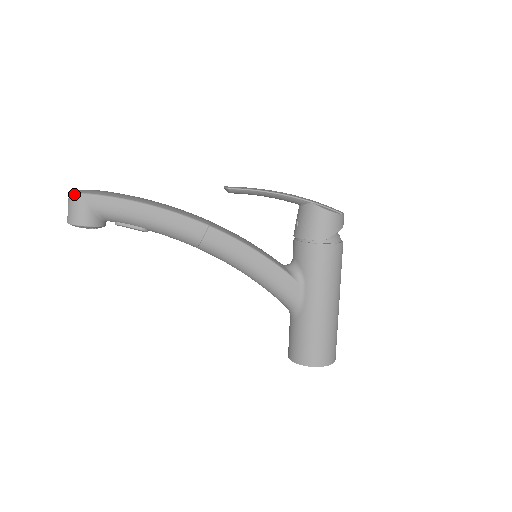
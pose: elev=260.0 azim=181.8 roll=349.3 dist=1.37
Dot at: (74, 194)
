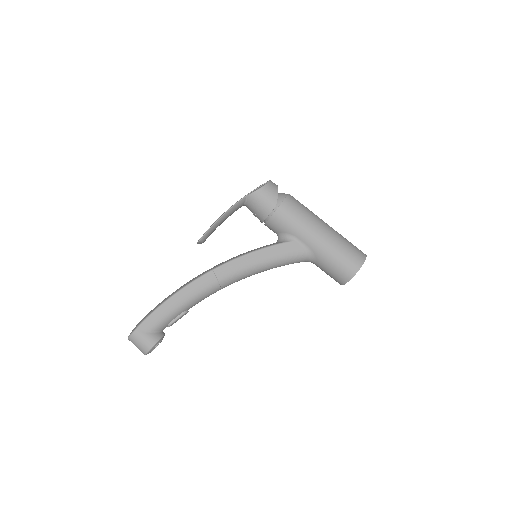
Dot at: (131, 336)
